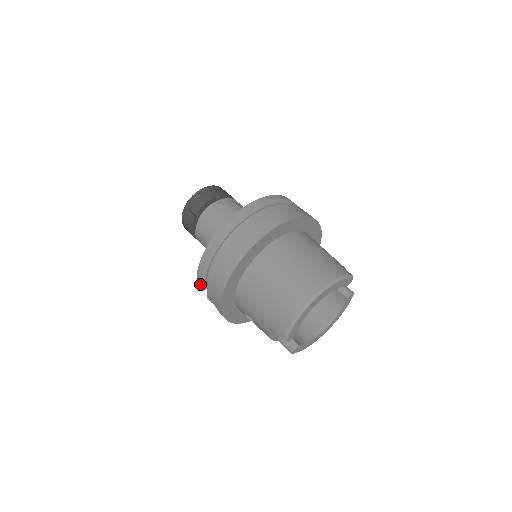
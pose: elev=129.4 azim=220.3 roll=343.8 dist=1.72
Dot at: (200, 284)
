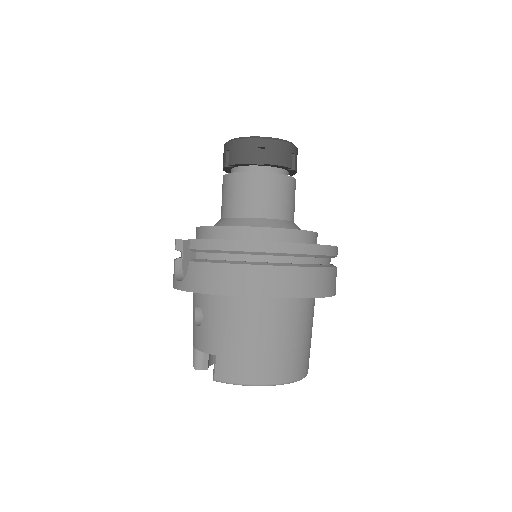
Dot at: (198, 247)
